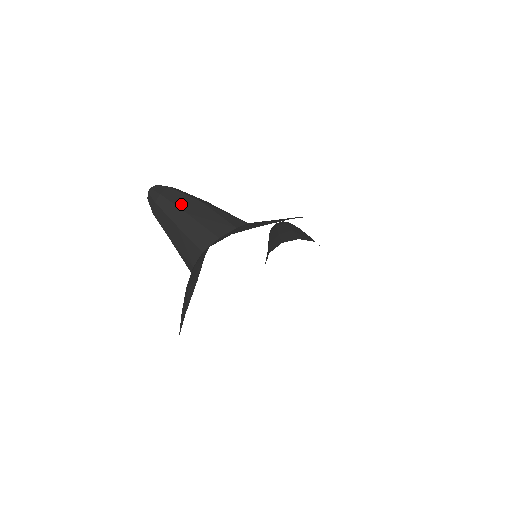
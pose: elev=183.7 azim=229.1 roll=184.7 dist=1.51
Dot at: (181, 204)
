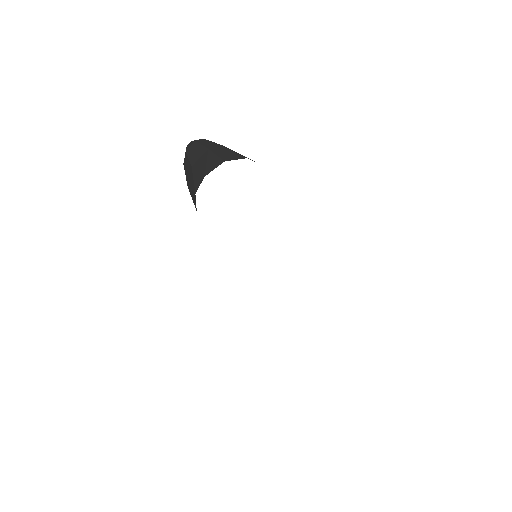
Dot at: occluded
